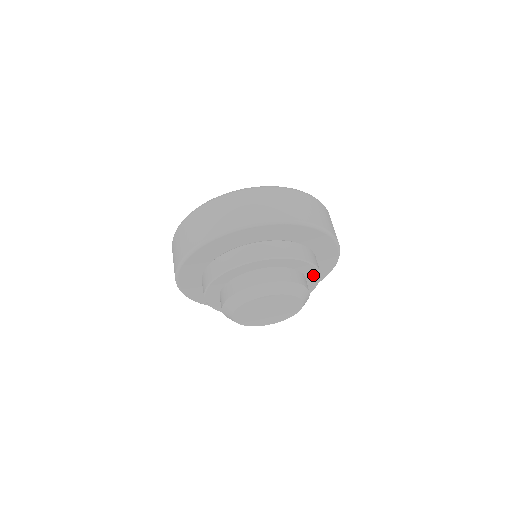
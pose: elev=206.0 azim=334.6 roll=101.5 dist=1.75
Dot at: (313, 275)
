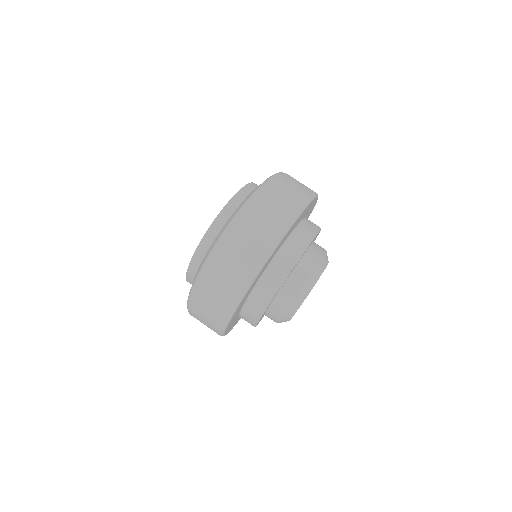
Dot at: occluded
